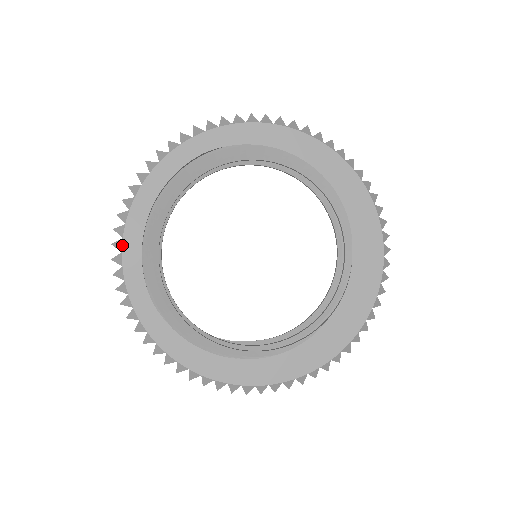
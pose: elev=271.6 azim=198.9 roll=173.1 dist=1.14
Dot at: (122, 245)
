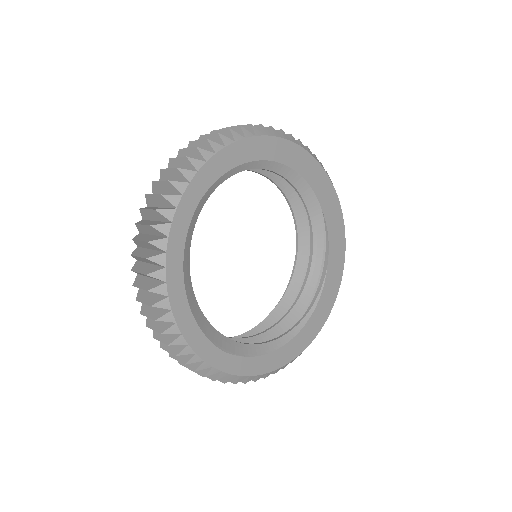
Dot at: (179, 329)
